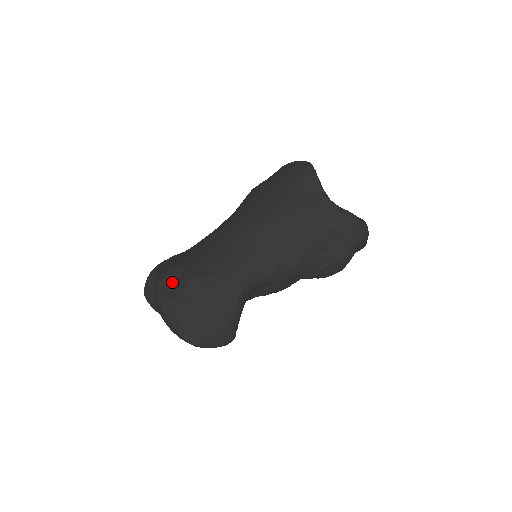
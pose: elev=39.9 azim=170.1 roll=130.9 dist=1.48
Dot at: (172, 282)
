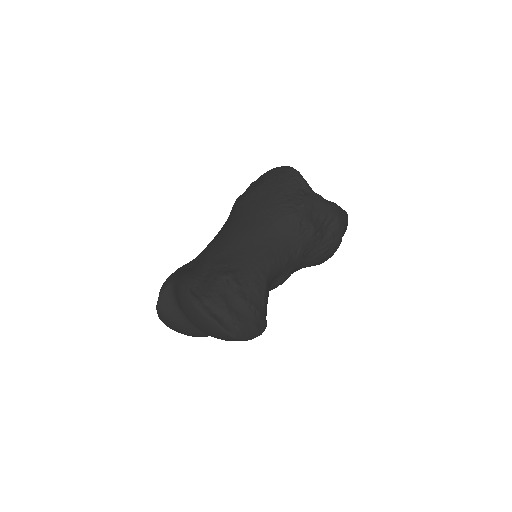
Dot at: (200, 285)
